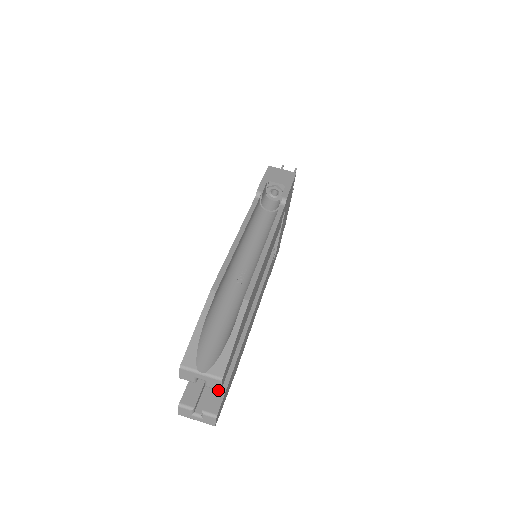
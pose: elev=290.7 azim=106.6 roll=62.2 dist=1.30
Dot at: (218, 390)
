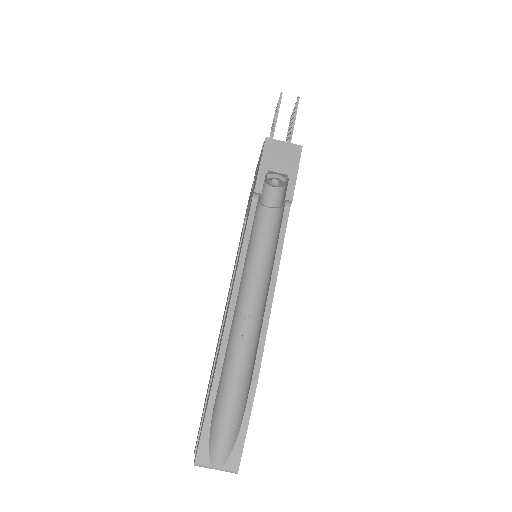
Dot at: occluded
